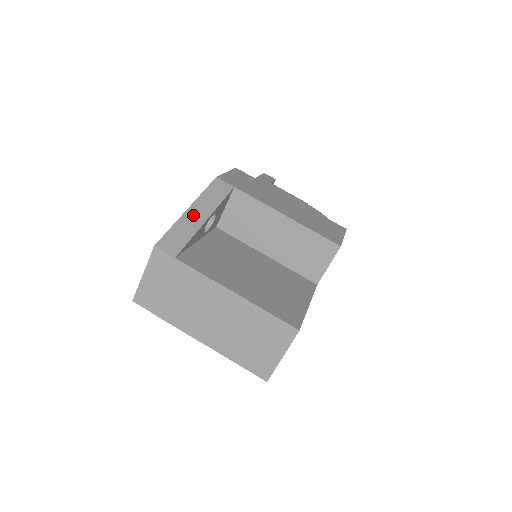
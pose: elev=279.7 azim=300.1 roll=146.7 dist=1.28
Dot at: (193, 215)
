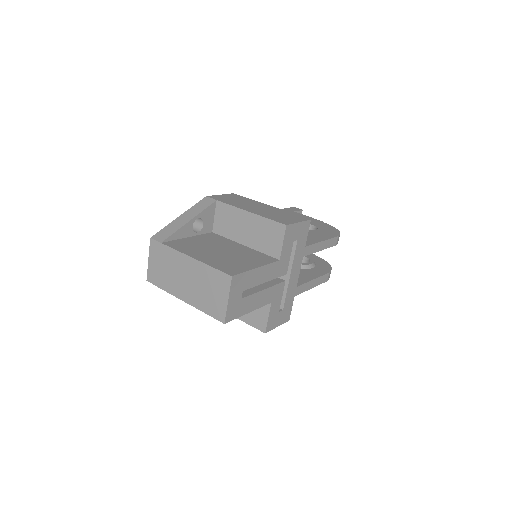
Dot at: (181, 219)
